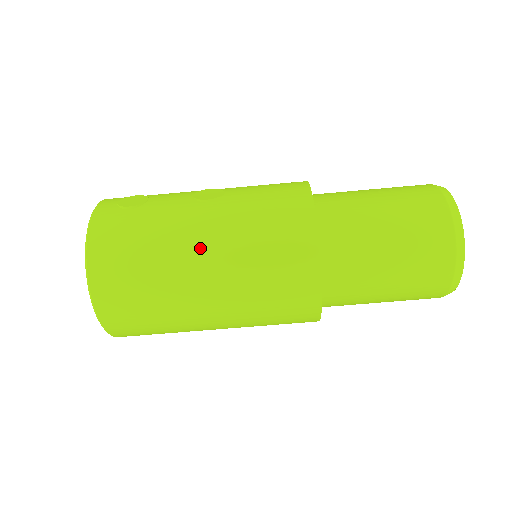
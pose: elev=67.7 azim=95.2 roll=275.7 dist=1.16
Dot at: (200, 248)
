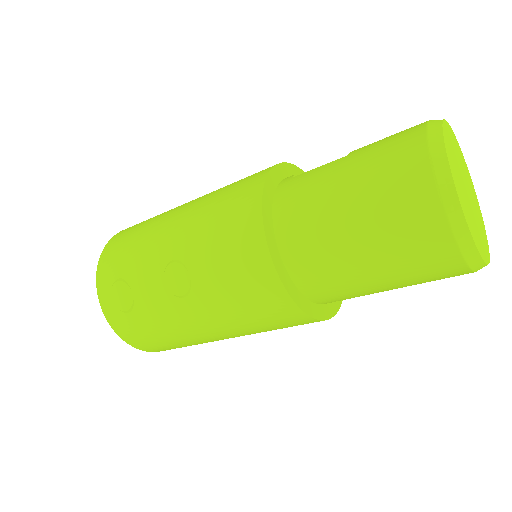
Dot at: (210, 334)
